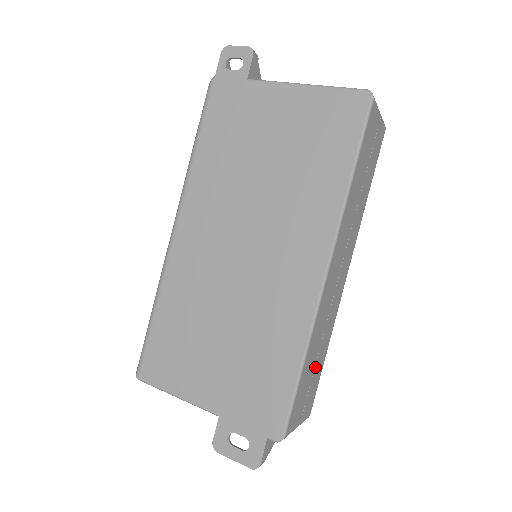
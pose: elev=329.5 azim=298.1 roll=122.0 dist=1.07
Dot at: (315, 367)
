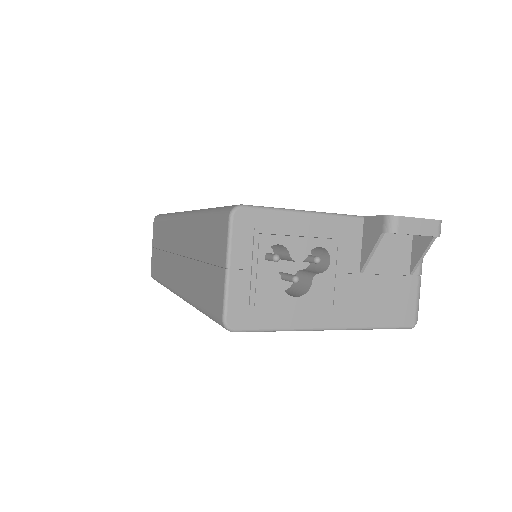
Dot at: occluded
